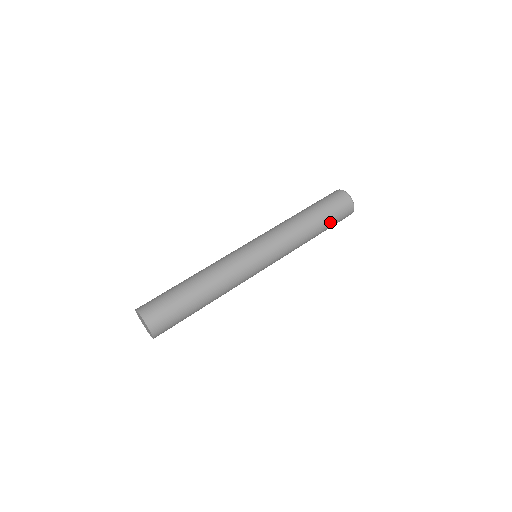
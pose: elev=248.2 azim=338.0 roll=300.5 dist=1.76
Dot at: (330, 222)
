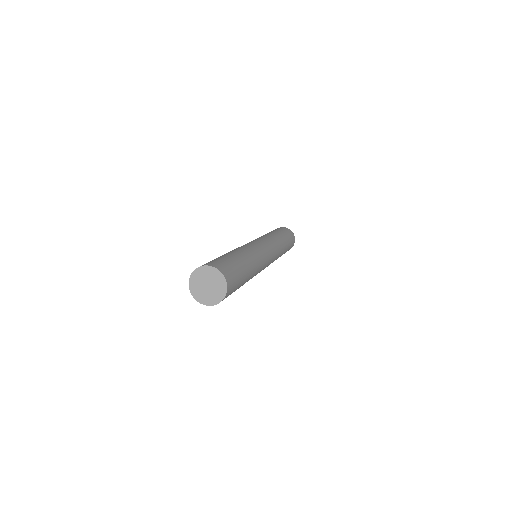
Dot at: occluded
